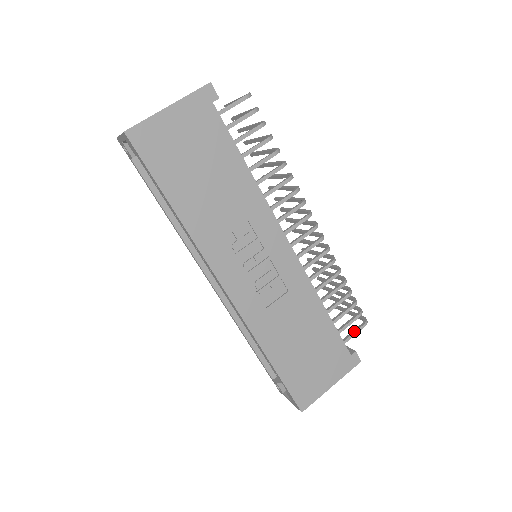
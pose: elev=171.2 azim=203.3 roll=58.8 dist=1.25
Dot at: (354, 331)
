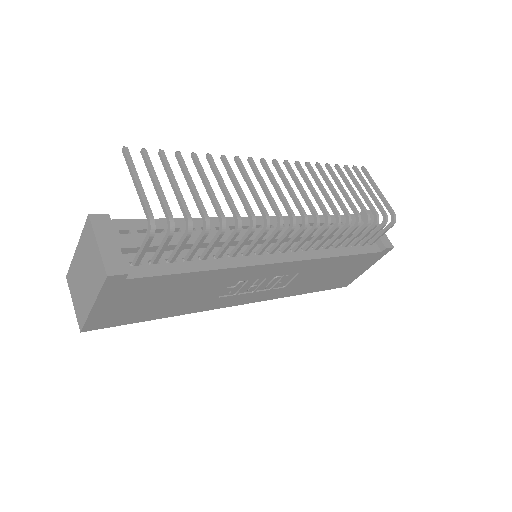
Dot at: (382, 233)
